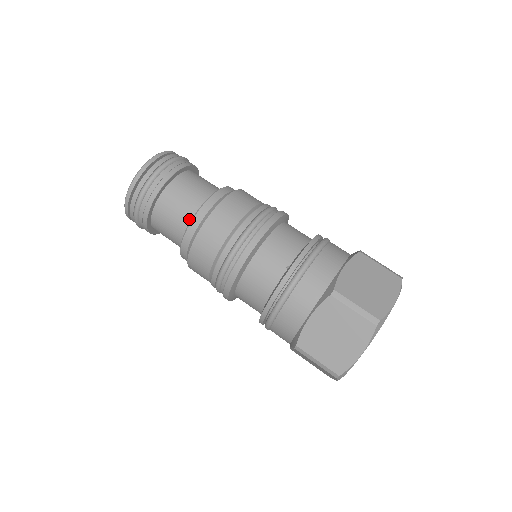
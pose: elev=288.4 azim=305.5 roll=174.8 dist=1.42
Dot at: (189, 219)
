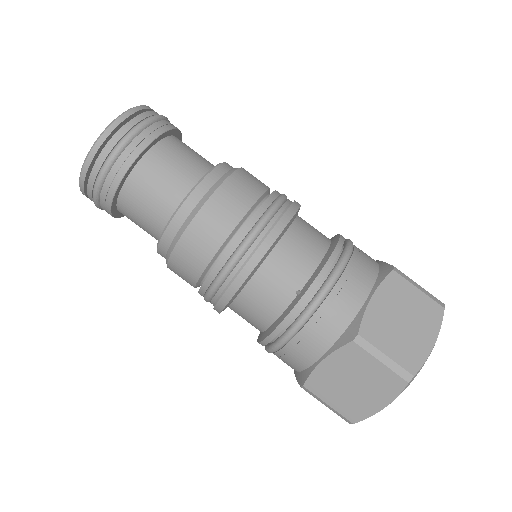
Dot at: (167, 215)
